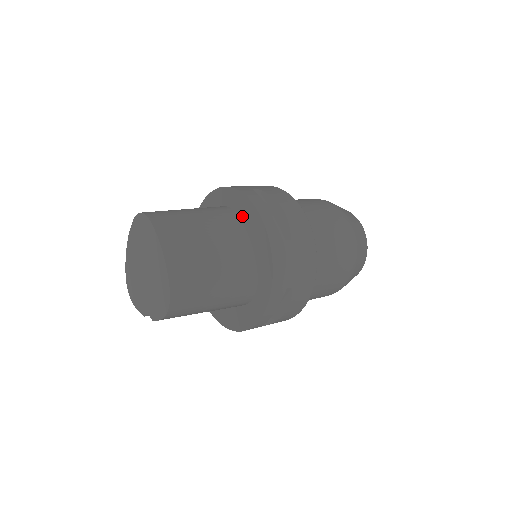
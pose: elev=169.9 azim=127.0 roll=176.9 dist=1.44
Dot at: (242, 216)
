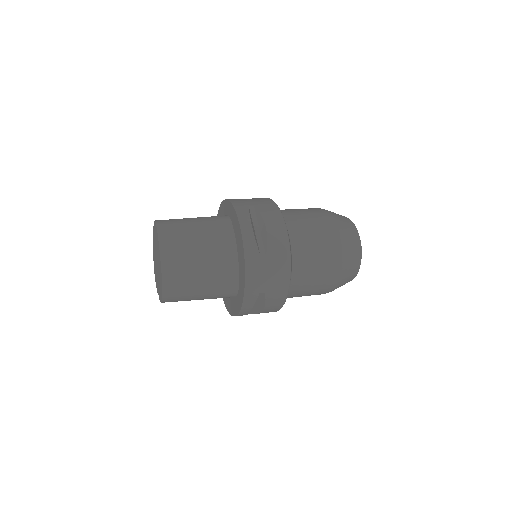
Dot at: (235, 229)
